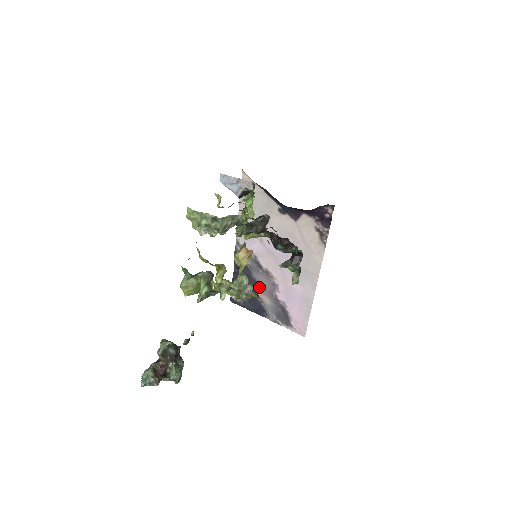
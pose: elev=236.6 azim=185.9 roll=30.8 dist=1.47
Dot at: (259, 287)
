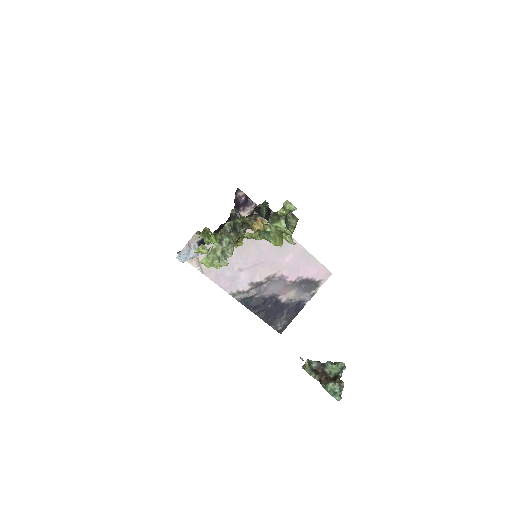
Dot at: (278, 296)
